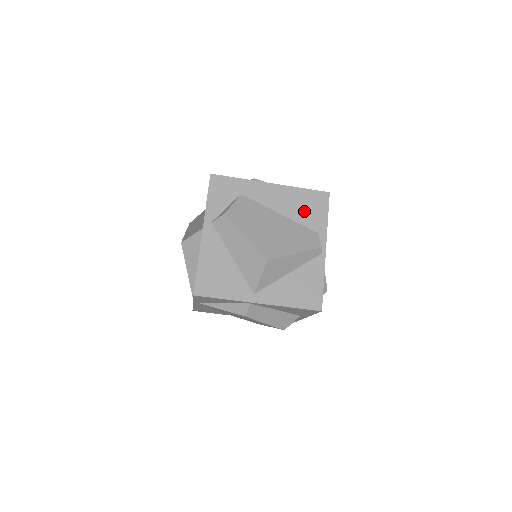
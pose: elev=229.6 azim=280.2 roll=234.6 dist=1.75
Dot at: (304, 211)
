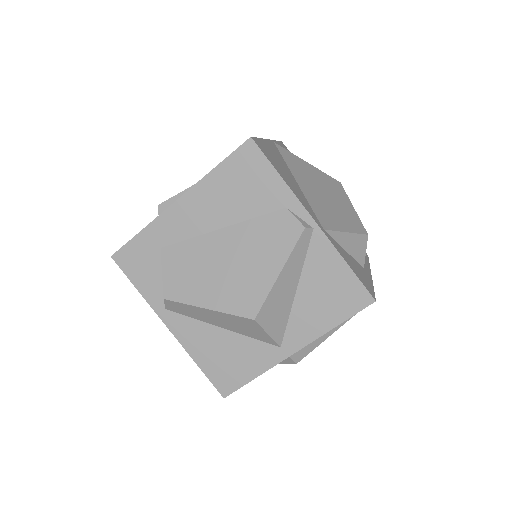
Dot at: (244, 196)
